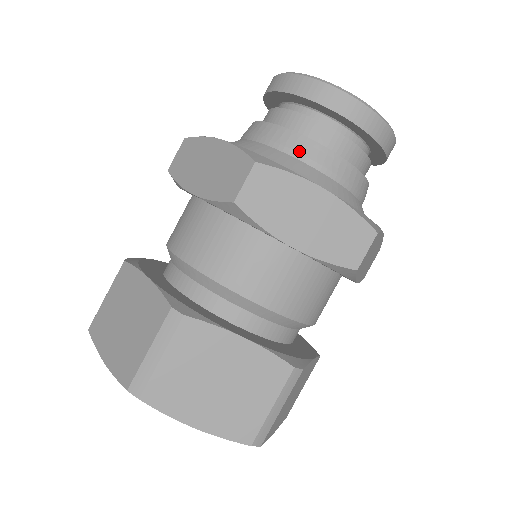
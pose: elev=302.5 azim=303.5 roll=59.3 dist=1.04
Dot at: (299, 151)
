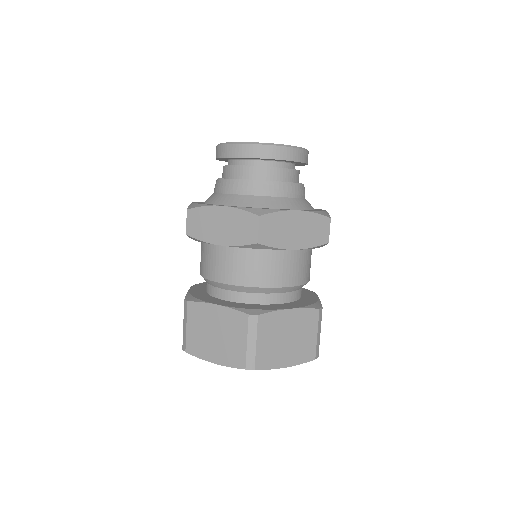
Dot at: (268, 191)
